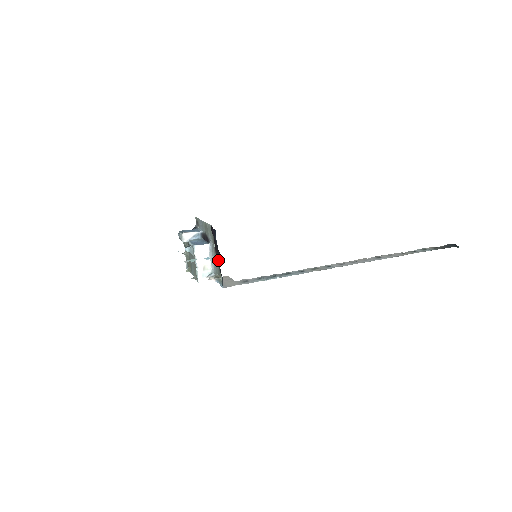
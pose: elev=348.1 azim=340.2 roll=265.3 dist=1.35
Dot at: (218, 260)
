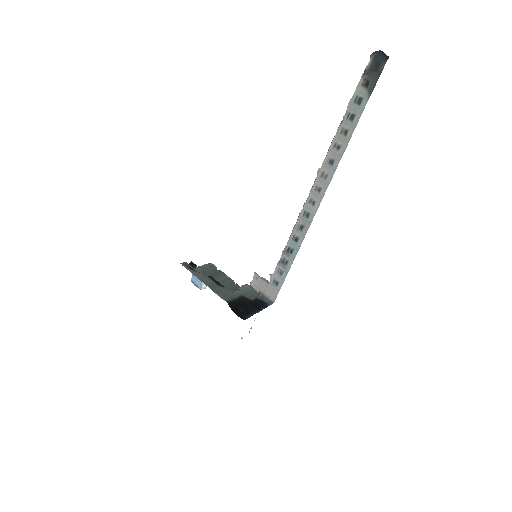
Dot at: occluded
